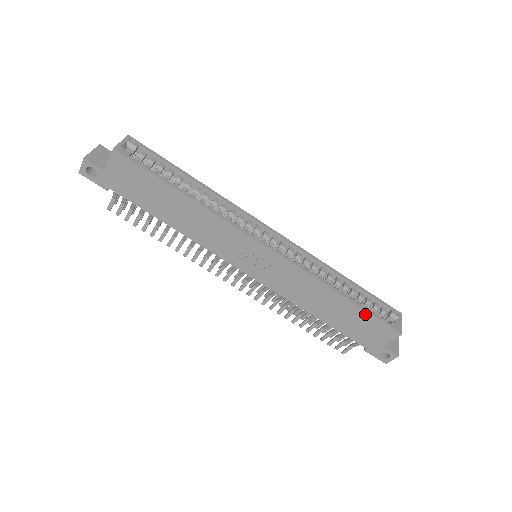
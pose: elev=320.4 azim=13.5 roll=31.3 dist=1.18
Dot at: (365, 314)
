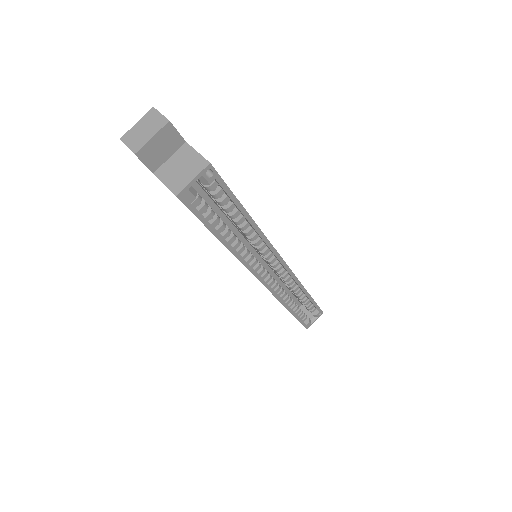
Dot at: occluded
